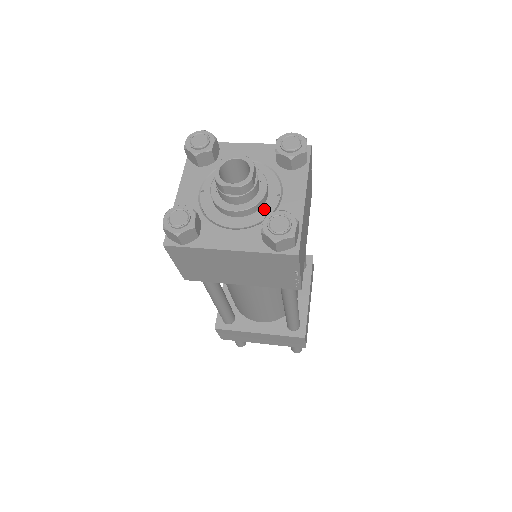
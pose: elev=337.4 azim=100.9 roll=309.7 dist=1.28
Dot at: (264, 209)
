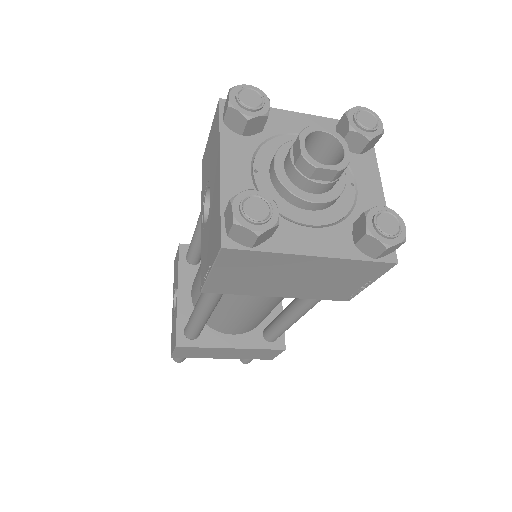
Dot at: (341, 202)
